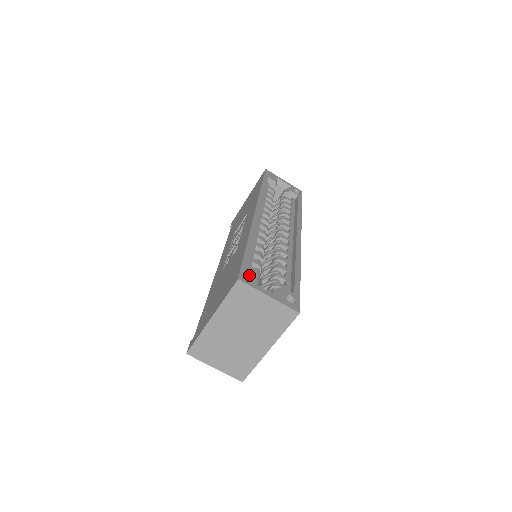
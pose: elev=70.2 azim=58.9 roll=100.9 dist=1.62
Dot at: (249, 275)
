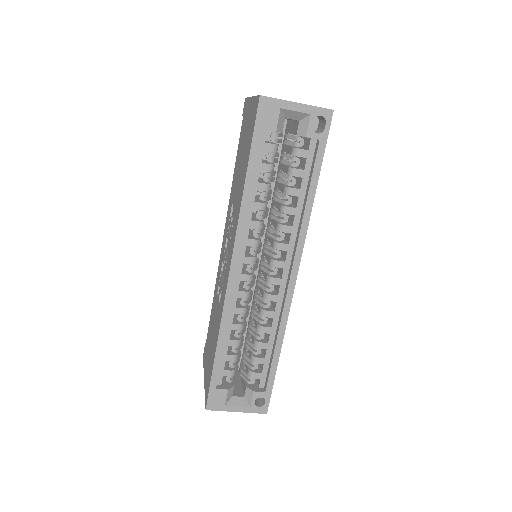
Dot at: (217, 398)
